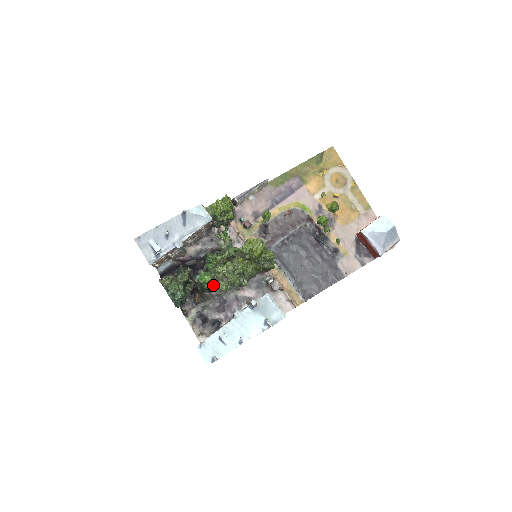
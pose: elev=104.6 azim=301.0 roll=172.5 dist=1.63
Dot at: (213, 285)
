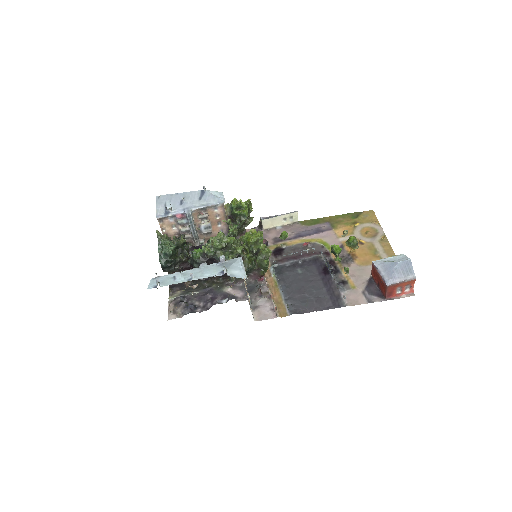
Dot at: (202, 259)
